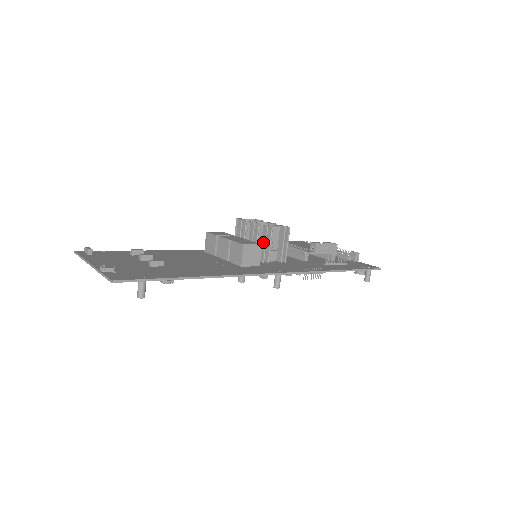
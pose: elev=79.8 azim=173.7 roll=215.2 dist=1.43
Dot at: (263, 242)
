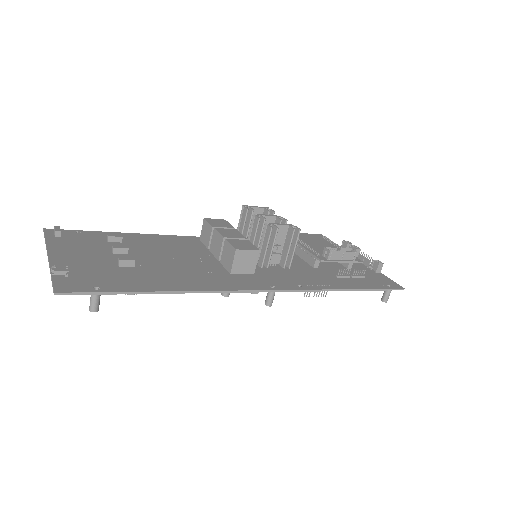
Dot at: (264, 244)
